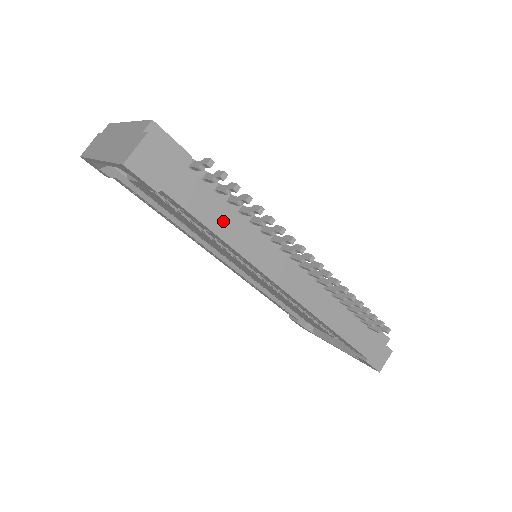
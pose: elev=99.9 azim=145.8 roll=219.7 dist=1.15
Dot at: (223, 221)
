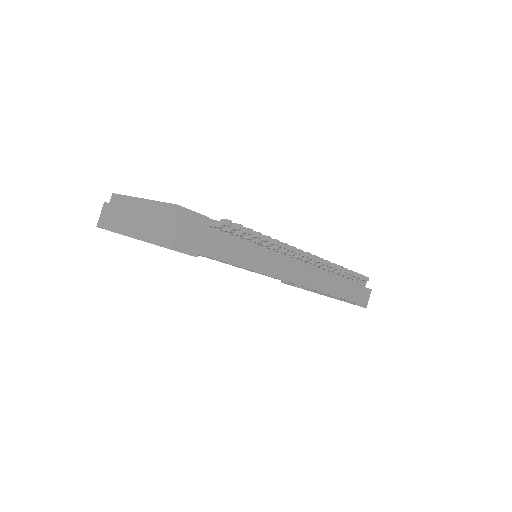
Dot at: (243, 255)
